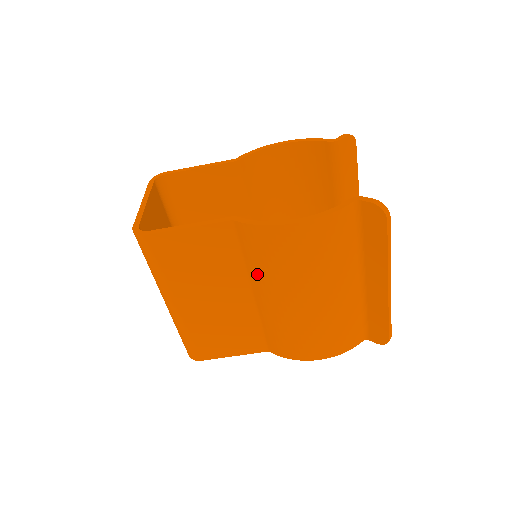
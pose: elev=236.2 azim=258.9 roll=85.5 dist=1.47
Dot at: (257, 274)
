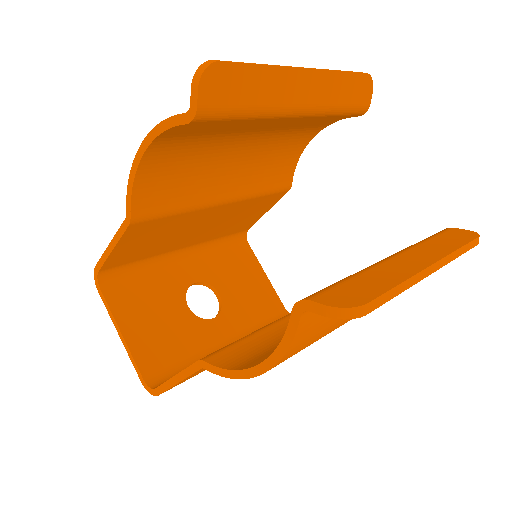
Dot at: occluded
